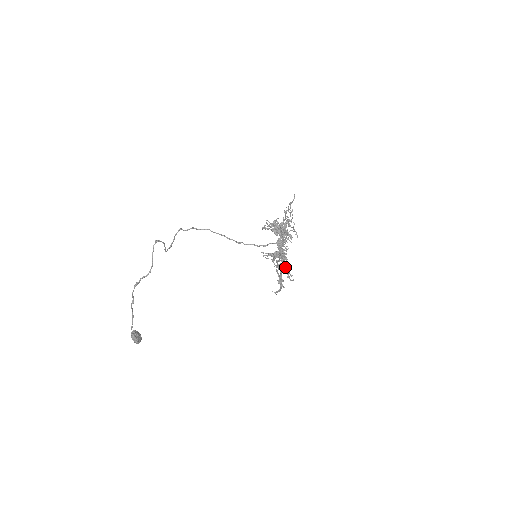
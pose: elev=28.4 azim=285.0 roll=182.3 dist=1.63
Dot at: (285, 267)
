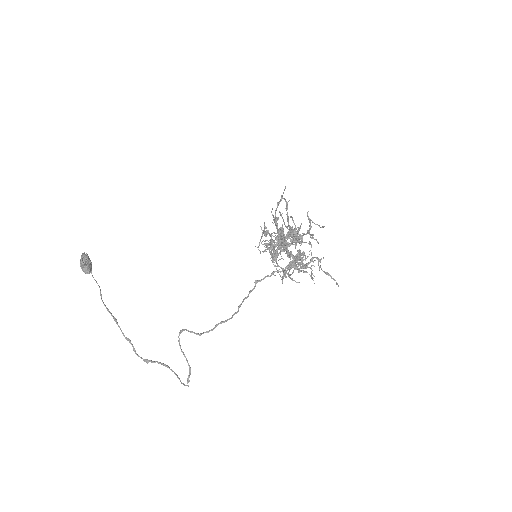
Dot at: occluded
